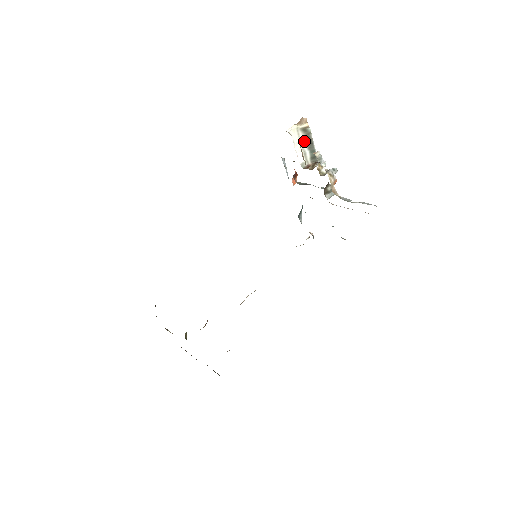
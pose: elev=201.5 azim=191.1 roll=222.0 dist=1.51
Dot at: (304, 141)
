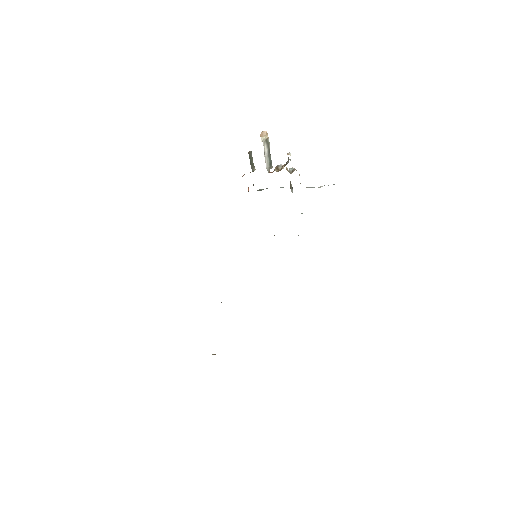
Dot at: (266, 150)
